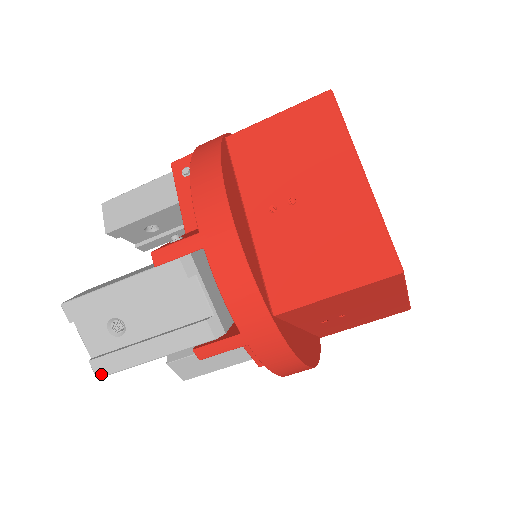
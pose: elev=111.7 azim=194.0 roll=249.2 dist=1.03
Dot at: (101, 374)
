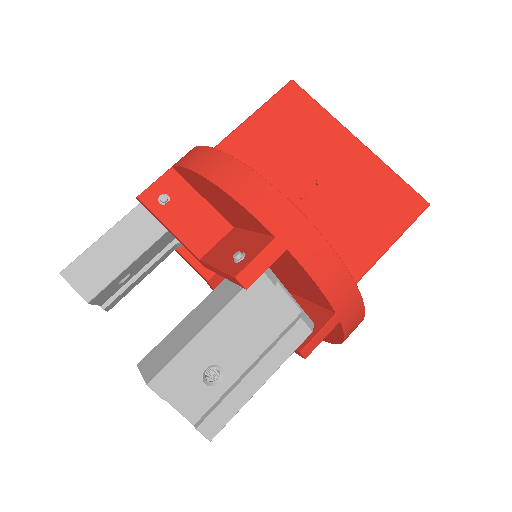
Dot at: (214, 434)
